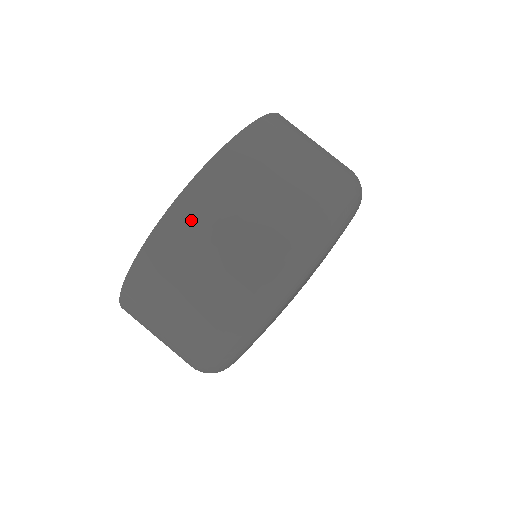
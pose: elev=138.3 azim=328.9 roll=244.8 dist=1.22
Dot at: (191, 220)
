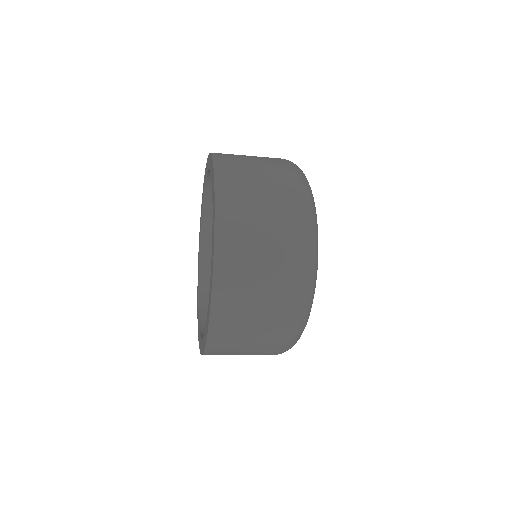
Dot at: (224, 341)
